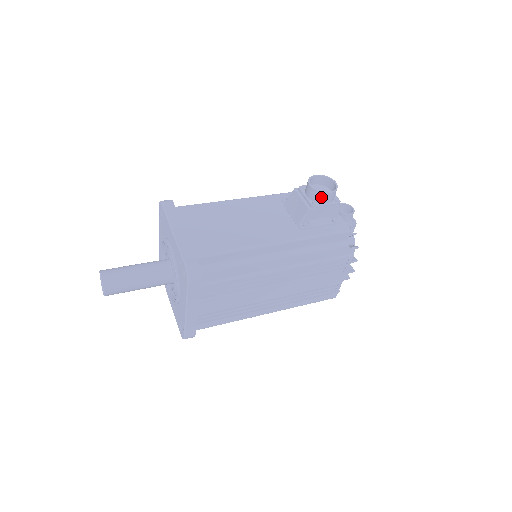
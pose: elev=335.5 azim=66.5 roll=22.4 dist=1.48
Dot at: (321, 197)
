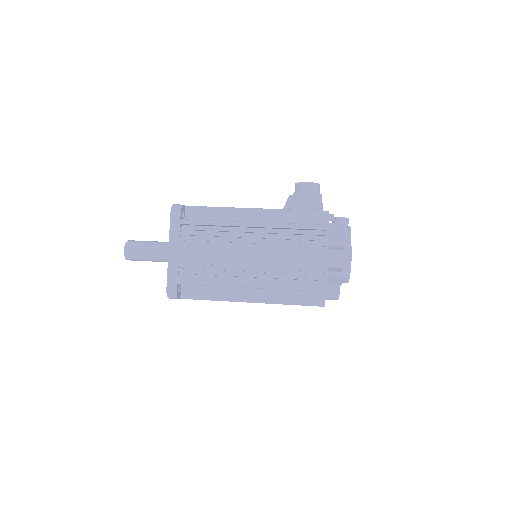
Dot at: (301, 187)
